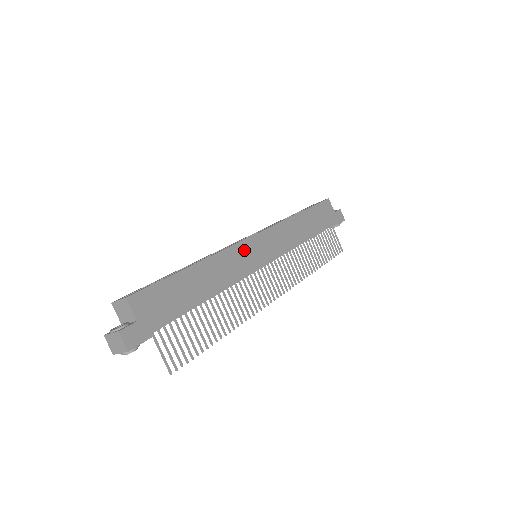
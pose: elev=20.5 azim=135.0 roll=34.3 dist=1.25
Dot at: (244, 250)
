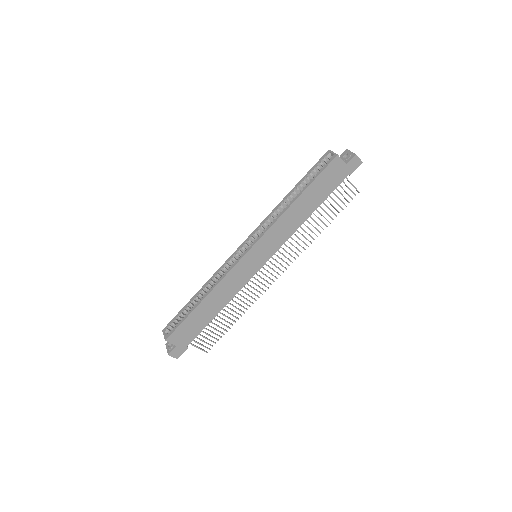
Dot at: (240, 268)
